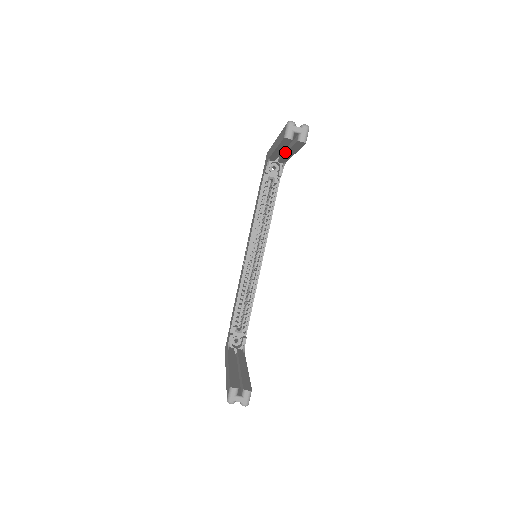
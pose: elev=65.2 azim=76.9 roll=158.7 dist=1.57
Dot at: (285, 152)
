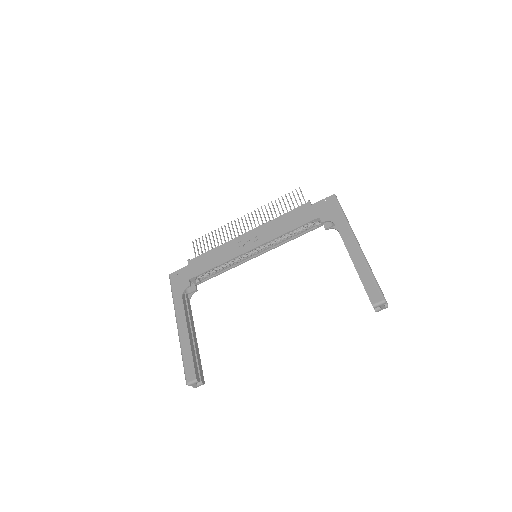
Dot at: occluded
